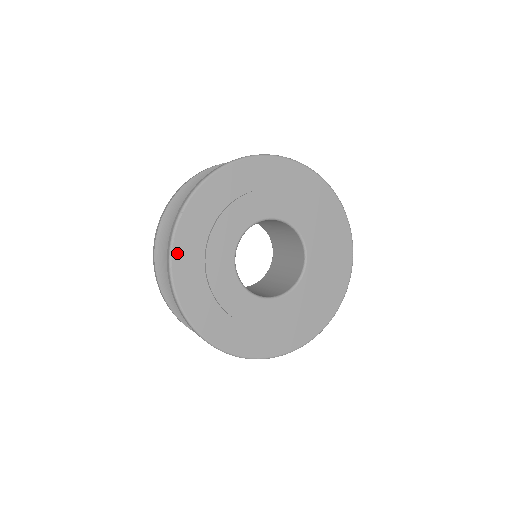
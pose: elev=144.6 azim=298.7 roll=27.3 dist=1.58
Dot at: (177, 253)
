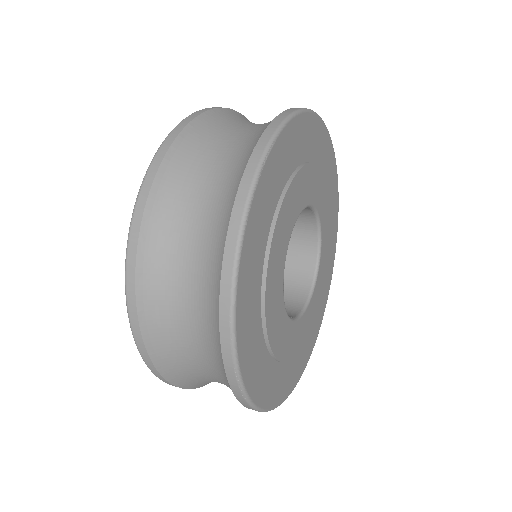
Dot at: (252, 217)
